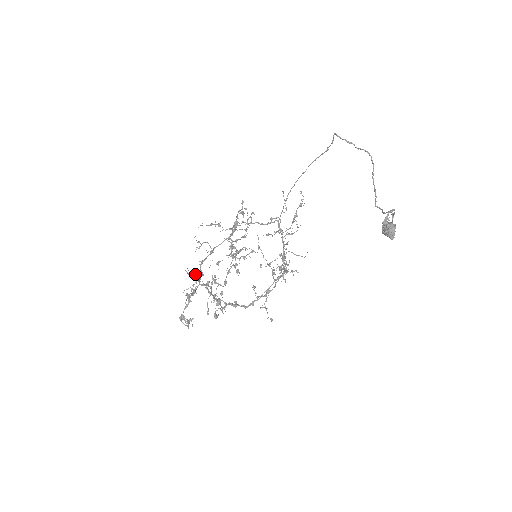
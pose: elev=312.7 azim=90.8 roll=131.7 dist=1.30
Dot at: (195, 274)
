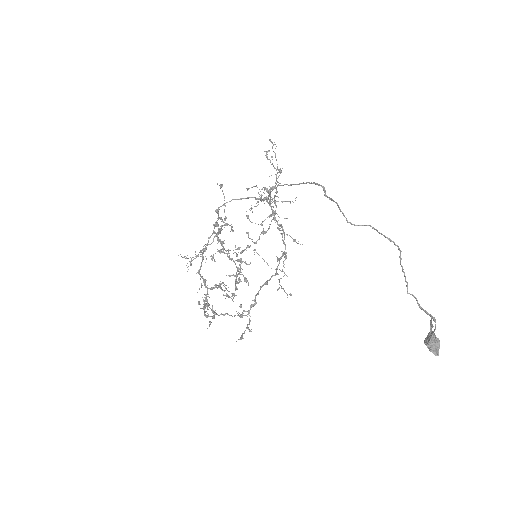
Dot at: occluded
